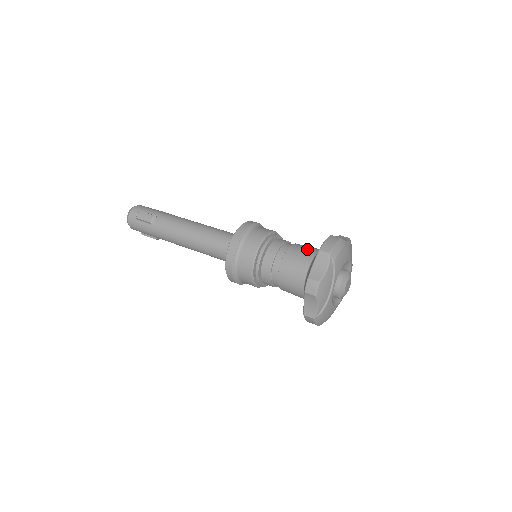
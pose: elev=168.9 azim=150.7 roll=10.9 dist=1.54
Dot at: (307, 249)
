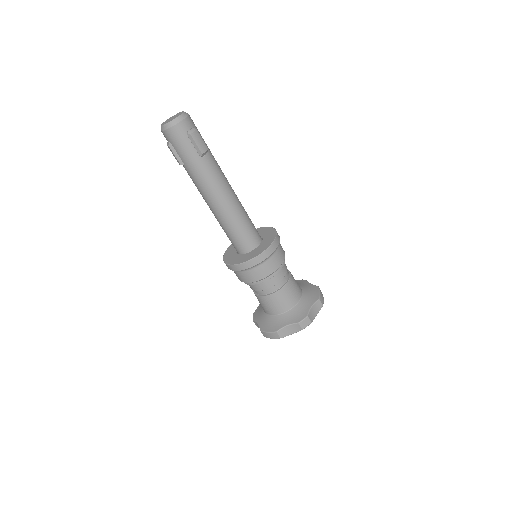
Dot at: (297, 283)
